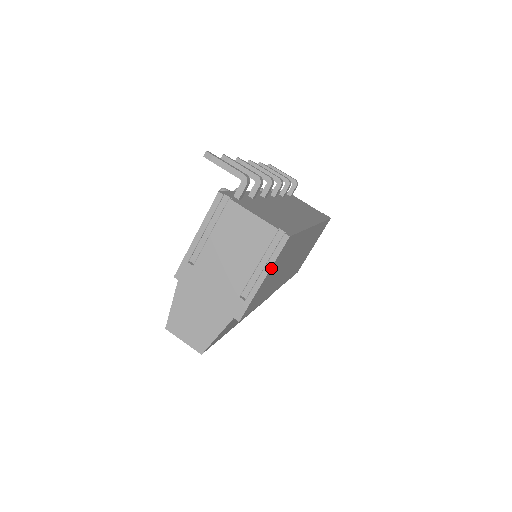
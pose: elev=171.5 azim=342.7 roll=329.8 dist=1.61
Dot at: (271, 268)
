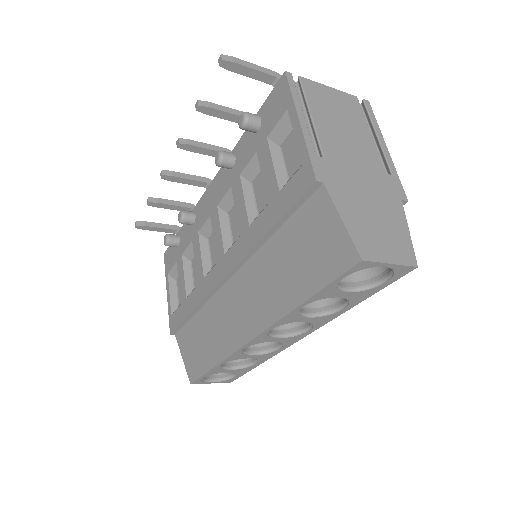
Dot at: occluded
